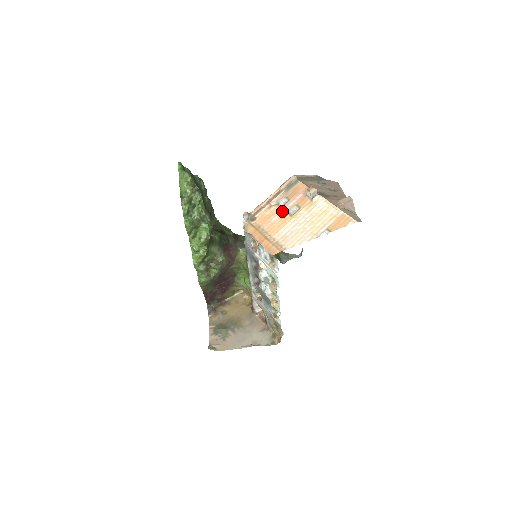
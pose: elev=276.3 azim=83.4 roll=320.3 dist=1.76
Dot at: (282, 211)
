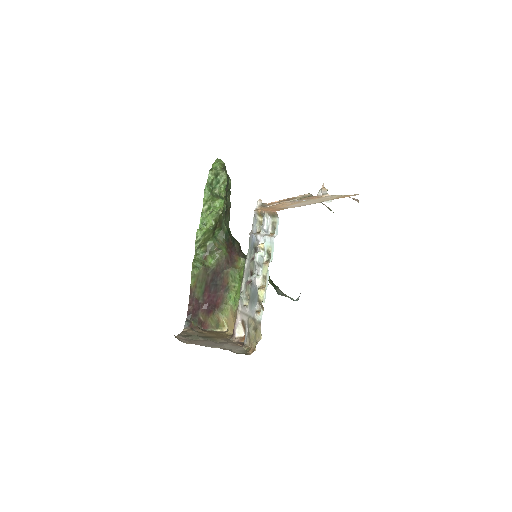
Dot at: (293, 202)
